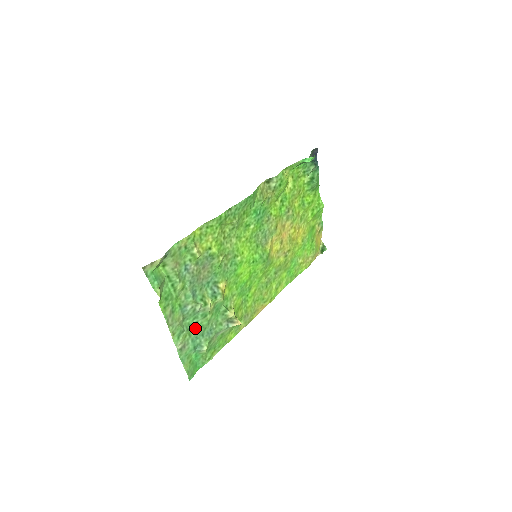
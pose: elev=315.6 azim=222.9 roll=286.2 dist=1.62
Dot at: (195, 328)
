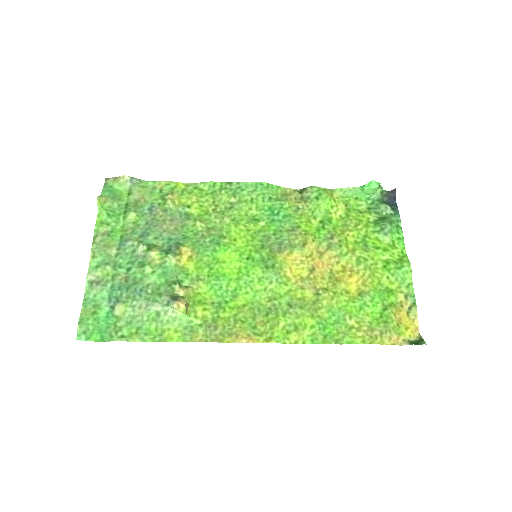
Dot at: (125, 275)
